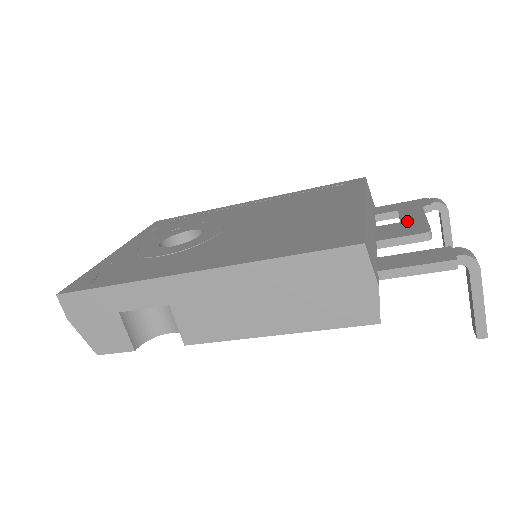
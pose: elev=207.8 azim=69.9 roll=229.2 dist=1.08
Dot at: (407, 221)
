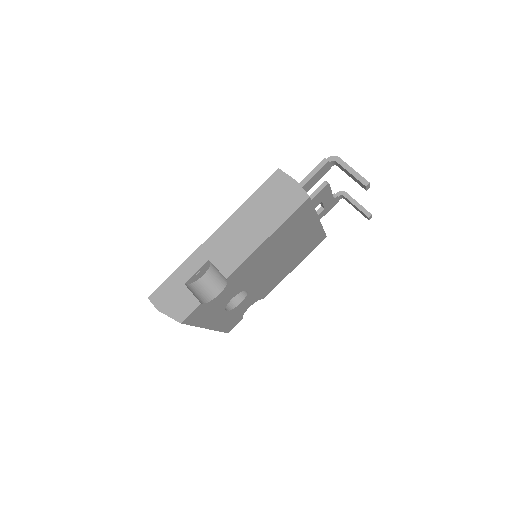
Dot at: occluded
